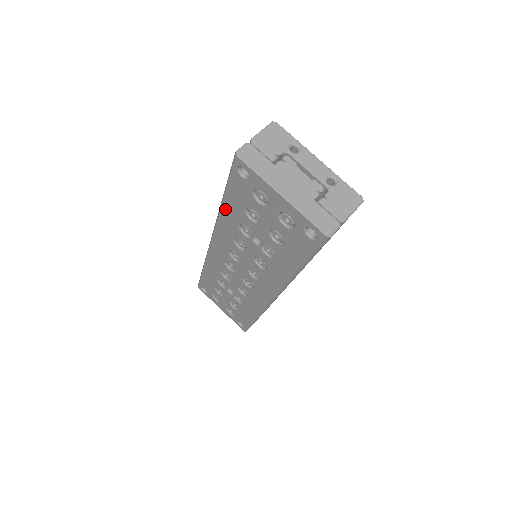
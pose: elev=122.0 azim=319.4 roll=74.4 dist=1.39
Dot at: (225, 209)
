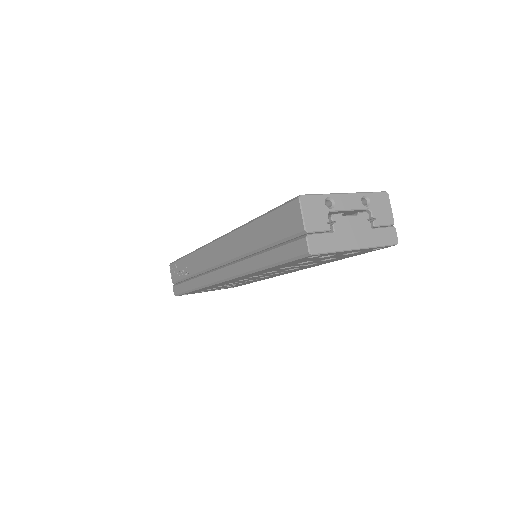
Dot at: (265, 270)
